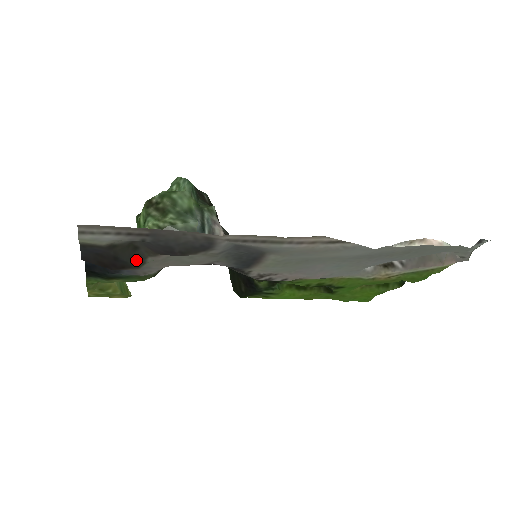
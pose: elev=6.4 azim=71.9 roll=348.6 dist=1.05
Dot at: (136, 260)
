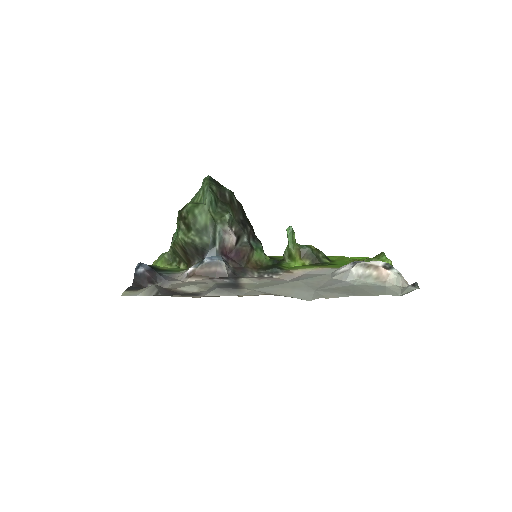
Dot at: occluded
